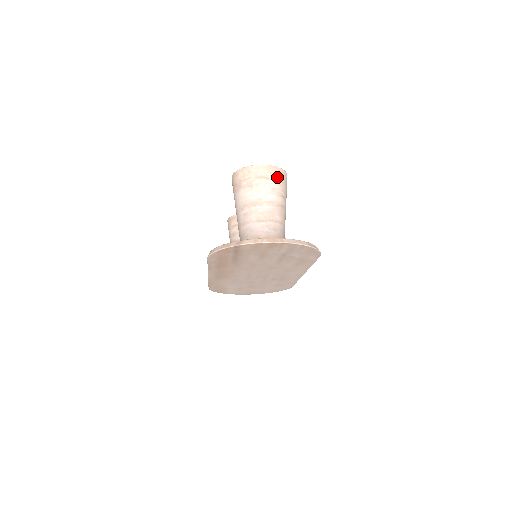
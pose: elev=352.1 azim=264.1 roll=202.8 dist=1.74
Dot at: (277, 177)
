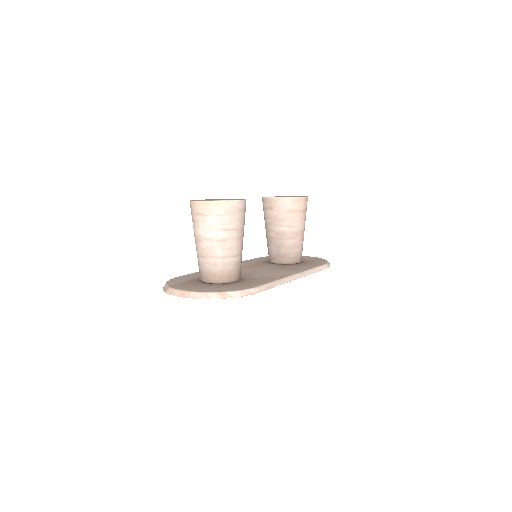
Dot at: (214, 212)
